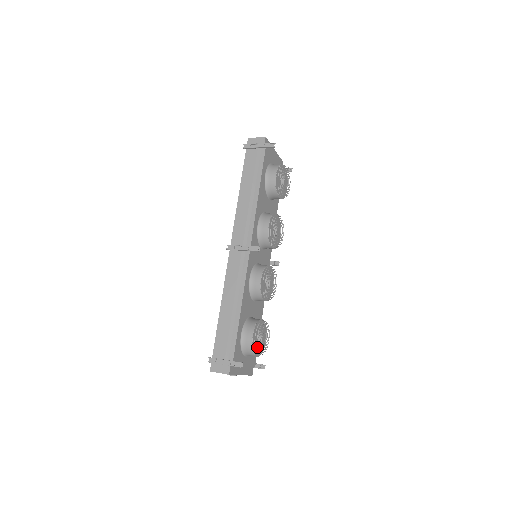
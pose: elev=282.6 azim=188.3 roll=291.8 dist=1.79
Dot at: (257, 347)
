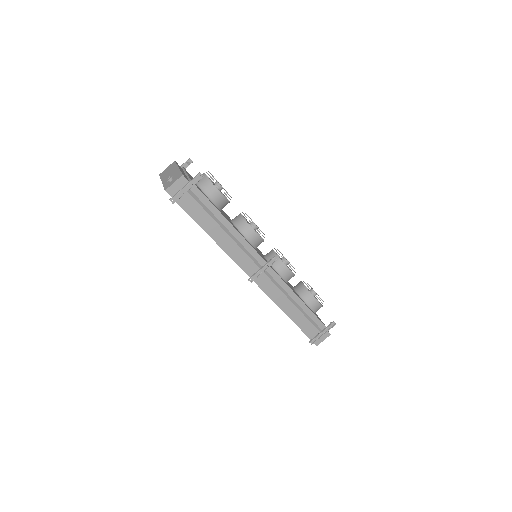
Dot at: occluded
